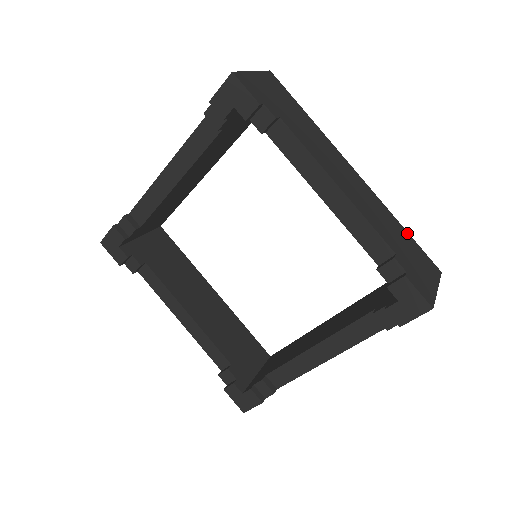
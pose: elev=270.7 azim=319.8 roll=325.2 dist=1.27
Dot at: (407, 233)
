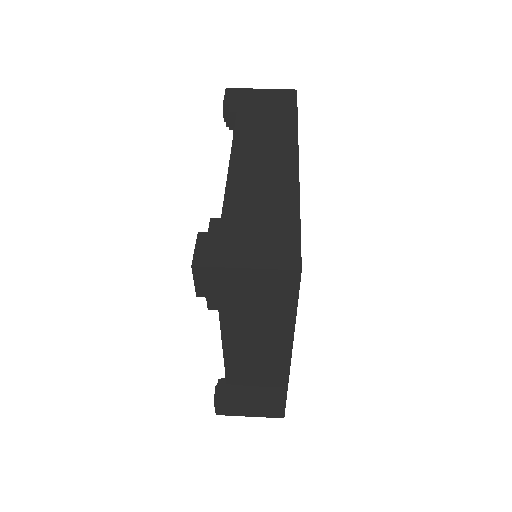
Dot at: (284, 399)
